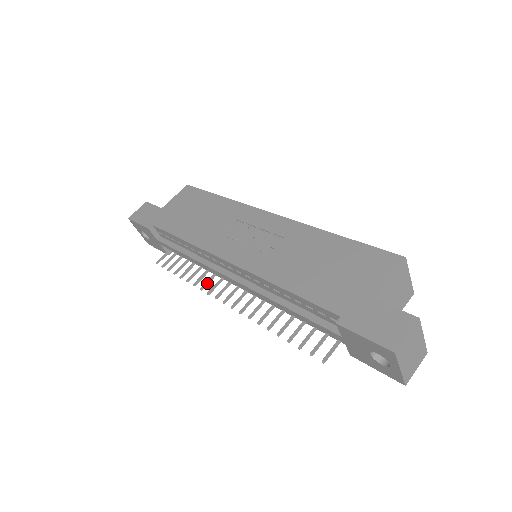
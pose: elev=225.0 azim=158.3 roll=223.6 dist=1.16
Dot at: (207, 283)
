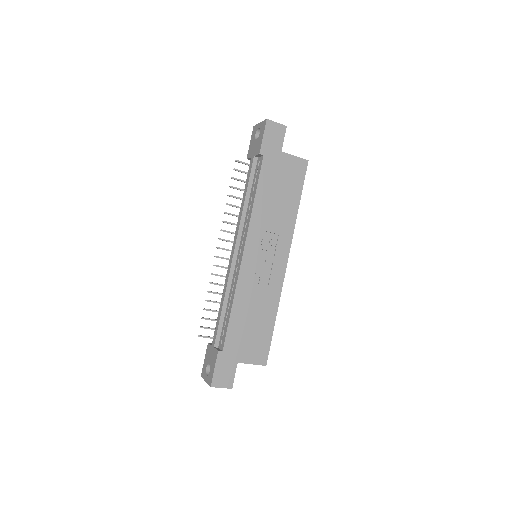
Dot at: (229, 223)
